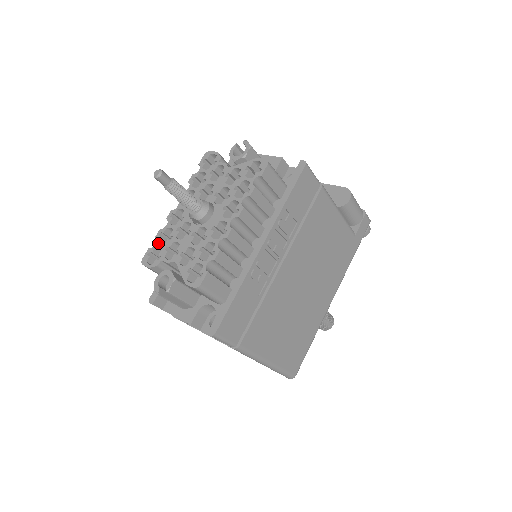
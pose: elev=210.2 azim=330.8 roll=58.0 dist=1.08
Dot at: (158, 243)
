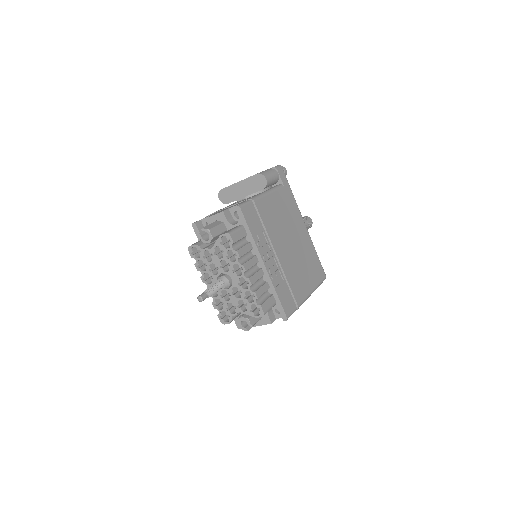
Dot at: (219, 310)
